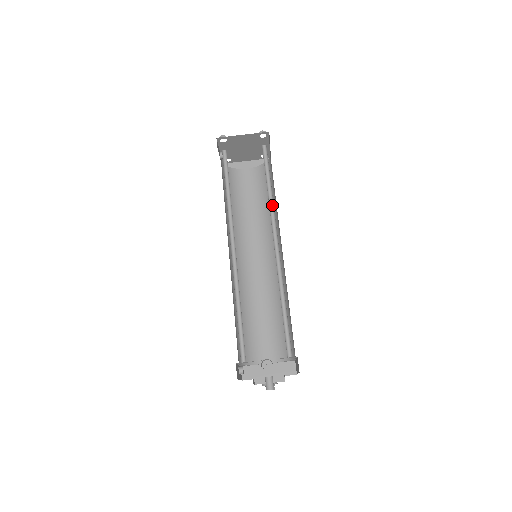
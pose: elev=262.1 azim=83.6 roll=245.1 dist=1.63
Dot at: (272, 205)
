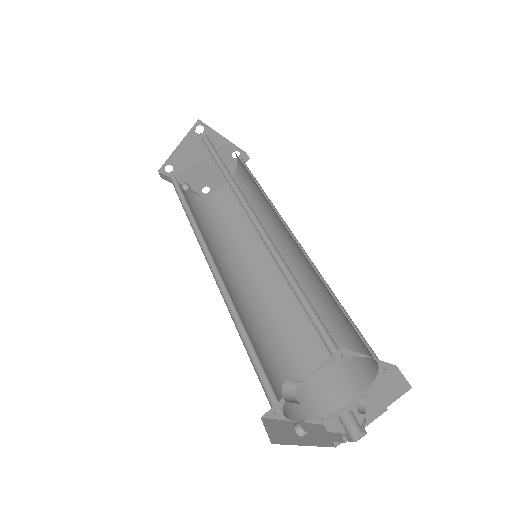
Dot at: (234, 183)
